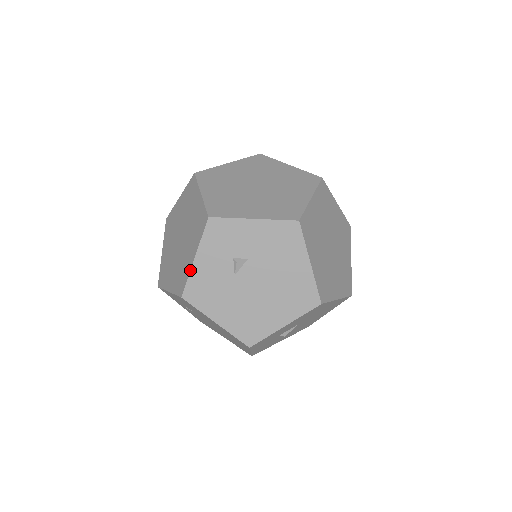
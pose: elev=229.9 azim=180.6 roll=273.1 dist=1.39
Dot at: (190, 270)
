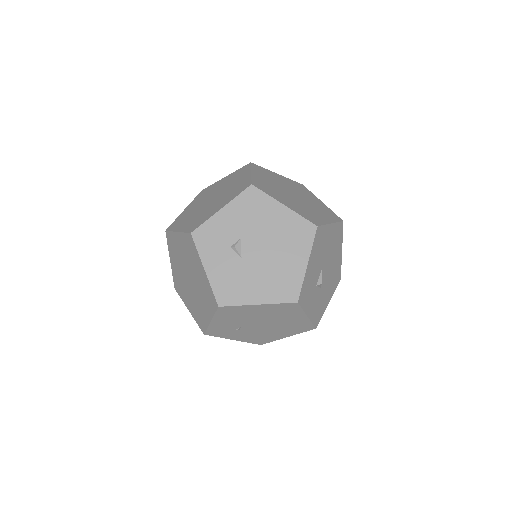
Dot at: (208, 281)
